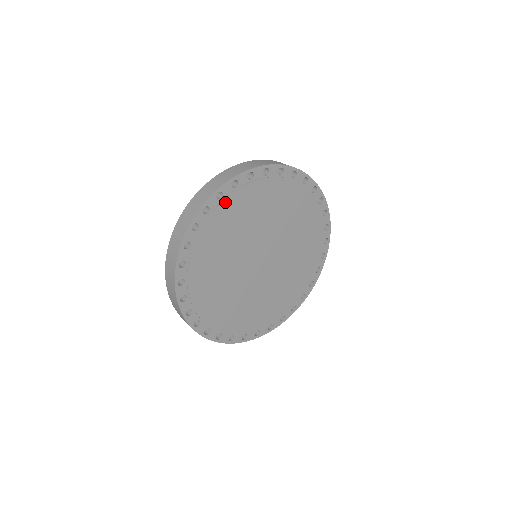
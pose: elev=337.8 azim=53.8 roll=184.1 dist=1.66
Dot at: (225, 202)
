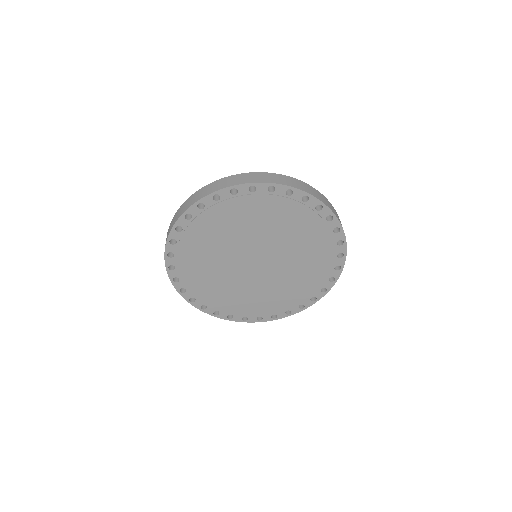
Dot at: (207, 212)
